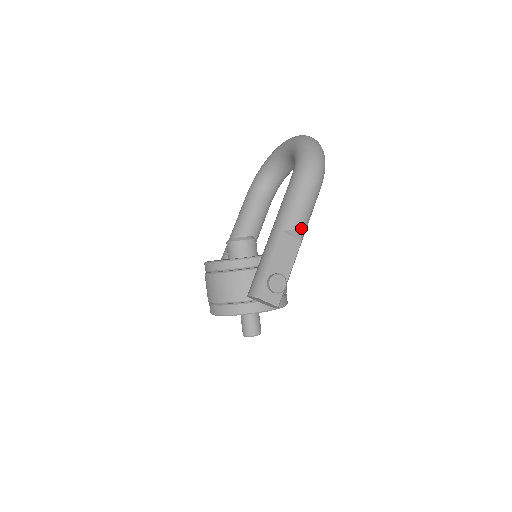
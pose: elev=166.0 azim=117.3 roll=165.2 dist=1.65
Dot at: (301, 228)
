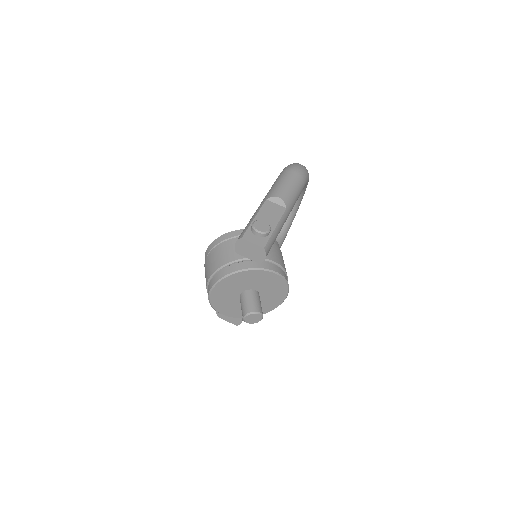
Dot at: (284, 197)
